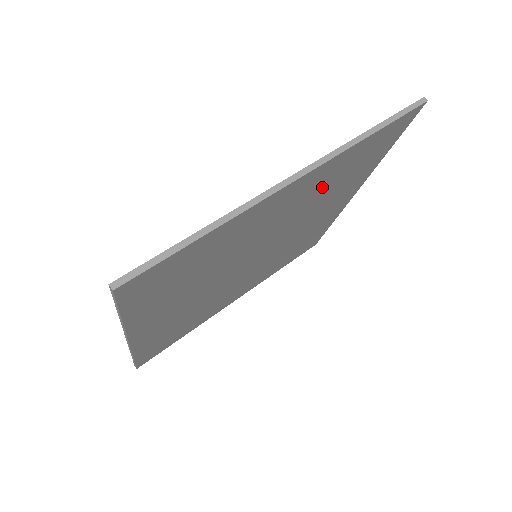
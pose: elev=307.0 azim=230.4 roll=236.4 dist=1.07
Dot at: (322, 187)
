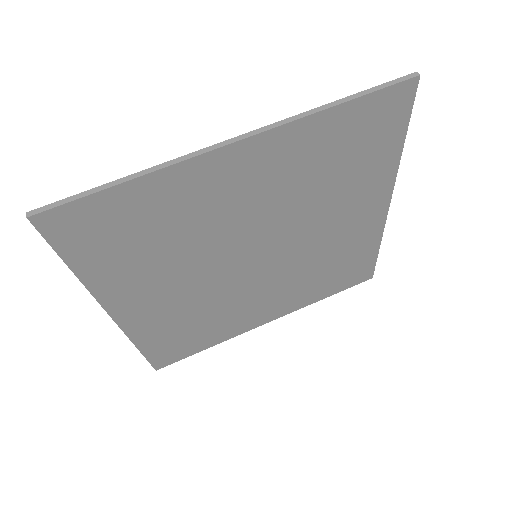
Dot at: (300, 172)
